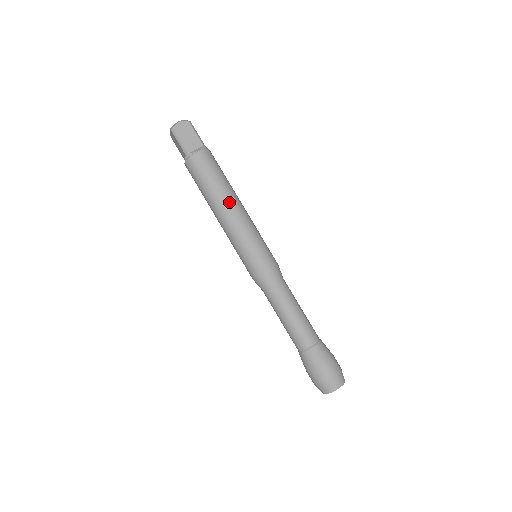
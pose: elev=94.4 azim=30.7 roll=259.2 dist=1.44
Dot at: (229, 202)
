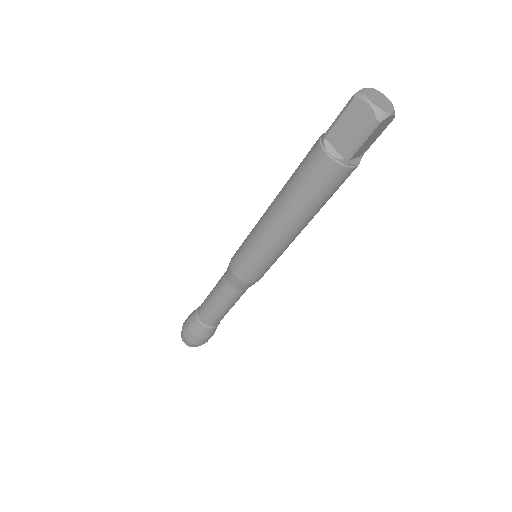
Dot at: (281, 218)
